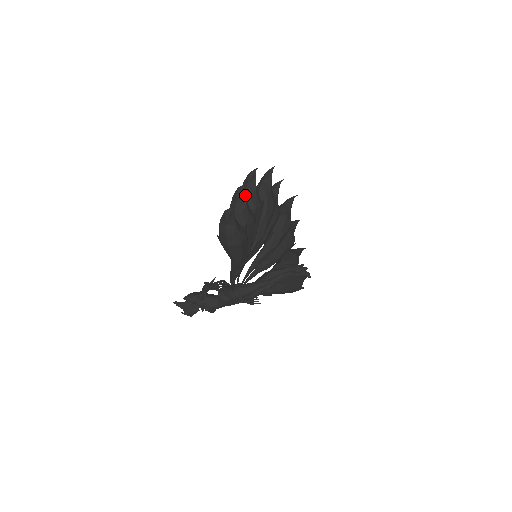
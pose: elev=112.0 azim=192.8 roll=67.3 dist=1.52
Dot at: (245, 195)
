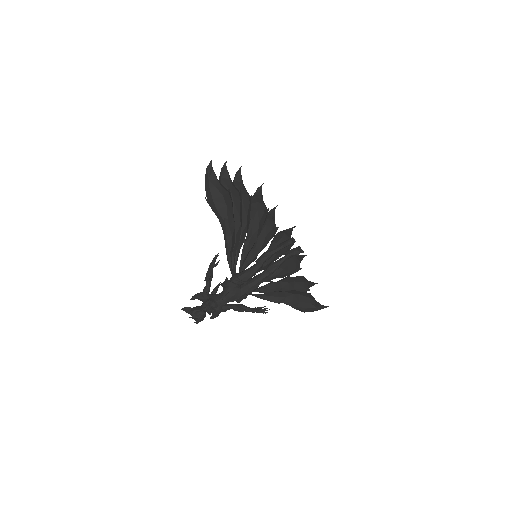
Dot at: (228, 173)
